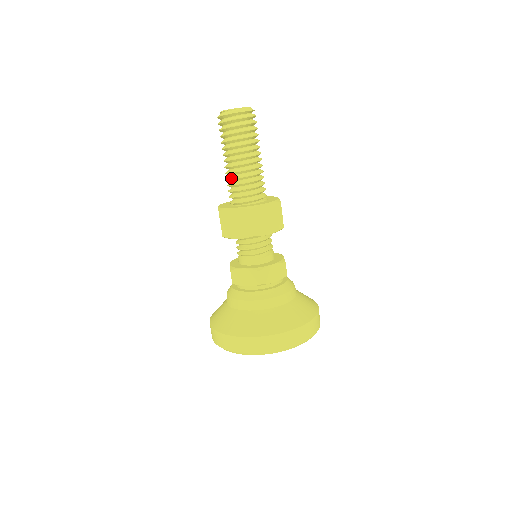
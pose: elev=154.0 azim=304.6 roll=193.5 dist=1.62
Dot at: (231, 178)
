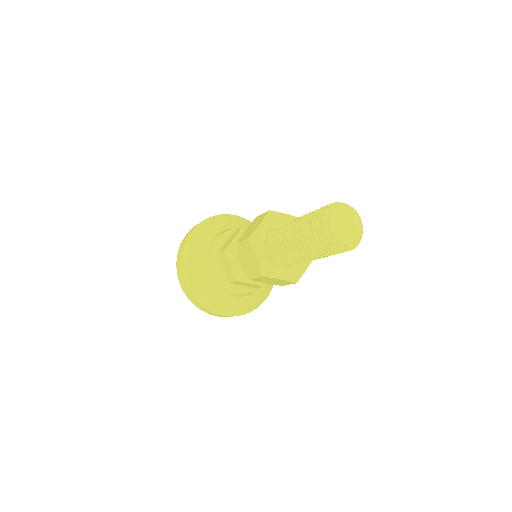
Dot at: (293, 260)
